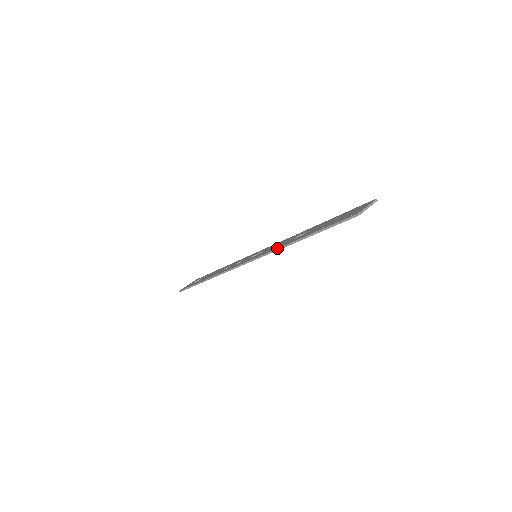
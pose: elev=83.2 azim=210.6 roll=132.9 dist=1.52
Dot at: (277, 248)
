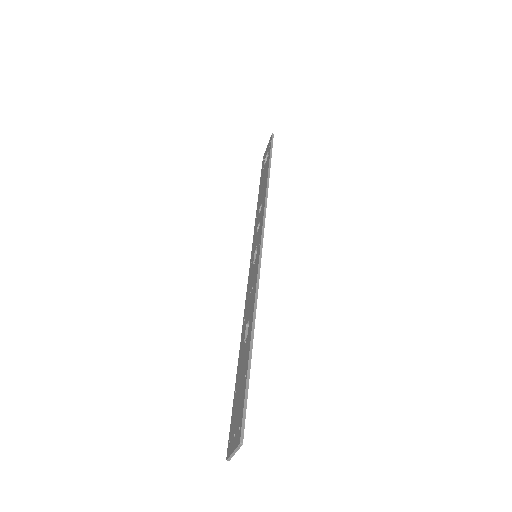
Dot at: occluded
